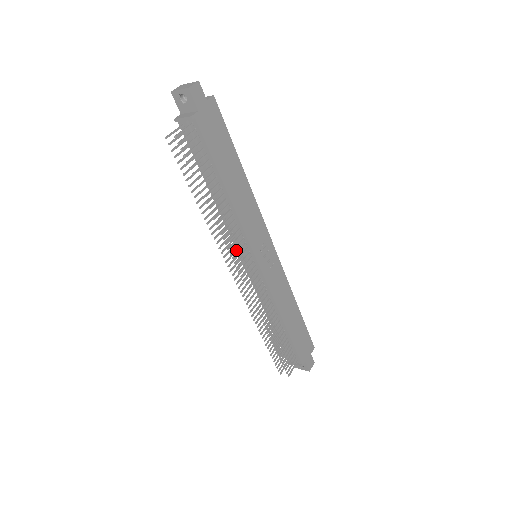
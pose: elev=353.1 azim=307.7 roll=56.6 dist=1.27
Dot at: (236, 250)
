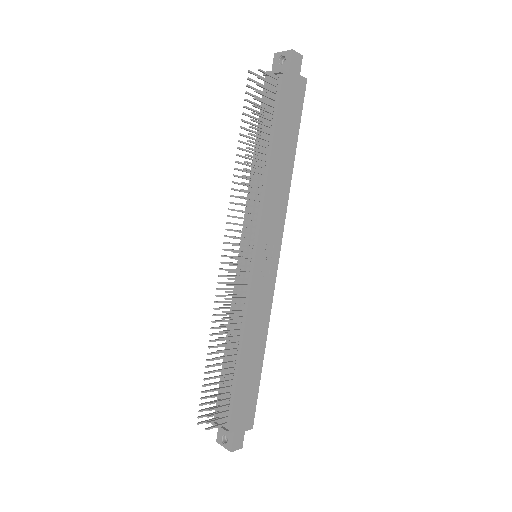
Dot at: occluded
